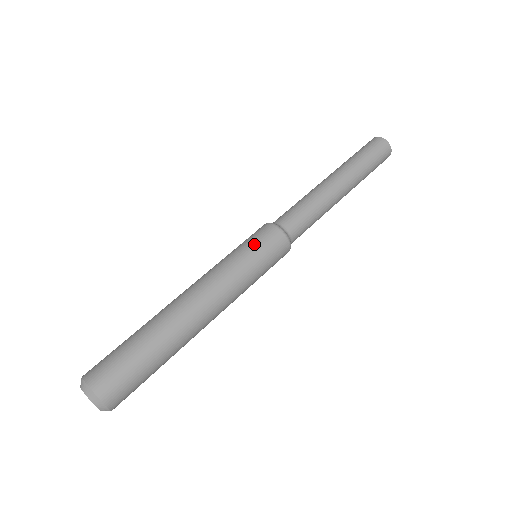
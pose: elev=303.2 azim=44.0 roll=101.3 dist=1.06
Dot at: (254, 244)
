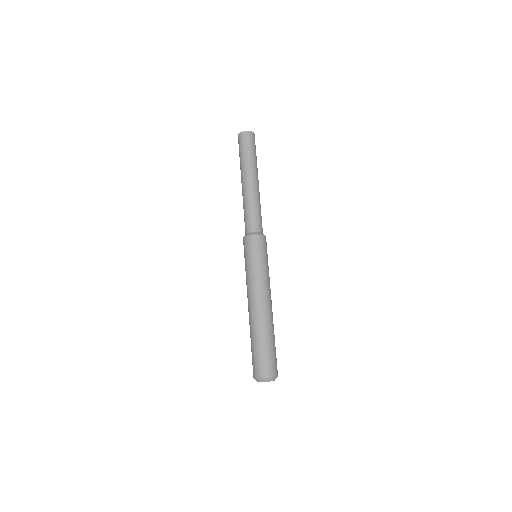
Dot at: (256, 254)
